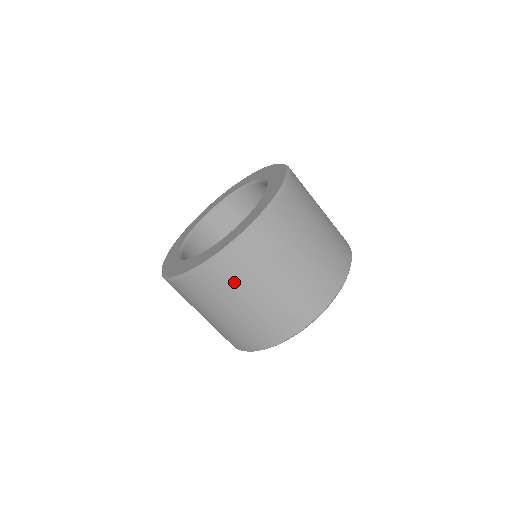
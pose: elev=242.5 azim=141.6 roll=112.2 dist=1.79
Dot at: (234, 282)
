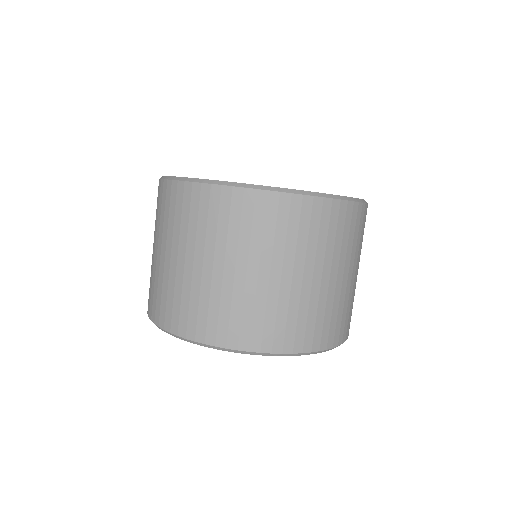
Dot at: (179, 221)
